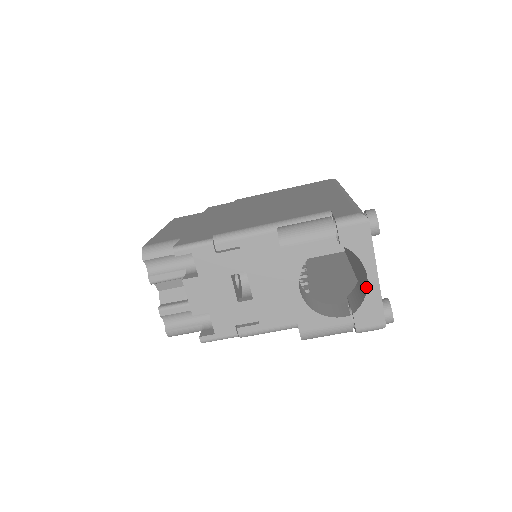
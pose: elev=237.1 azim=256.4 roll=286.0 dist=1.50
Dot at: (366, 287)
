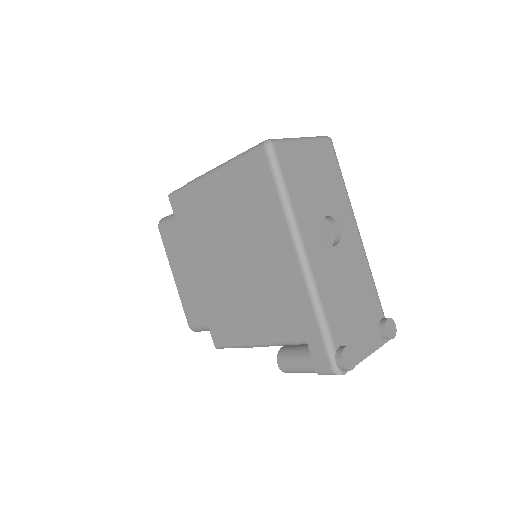
Dot at: occluded
